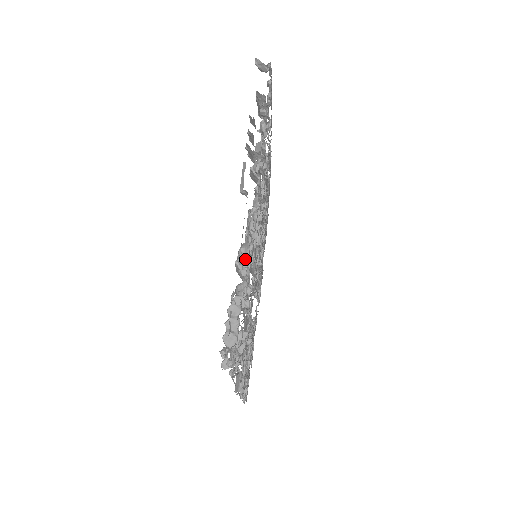
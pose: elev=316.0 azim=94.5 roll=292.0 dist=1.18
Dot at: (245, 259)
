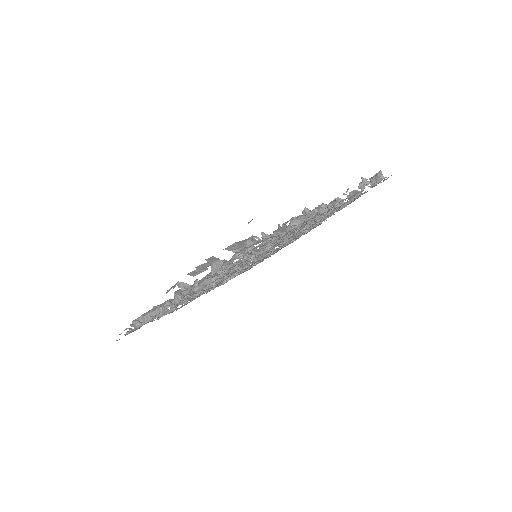
Dot at: occluded
